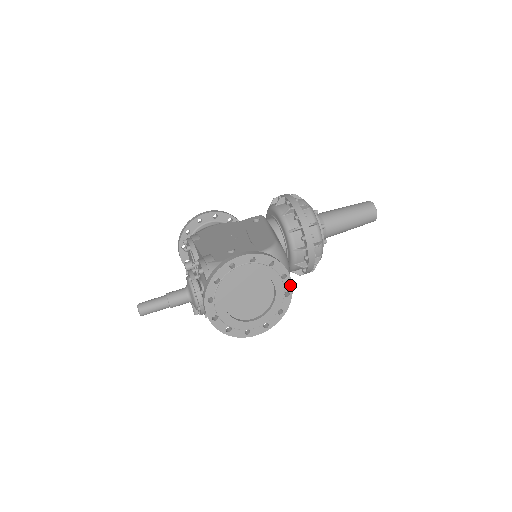
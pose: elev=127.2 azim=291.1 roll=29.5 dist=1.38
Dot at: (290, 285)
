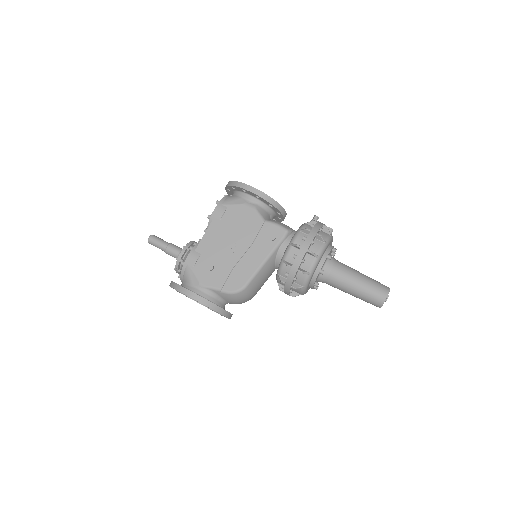
Dot at: (228, 318)
